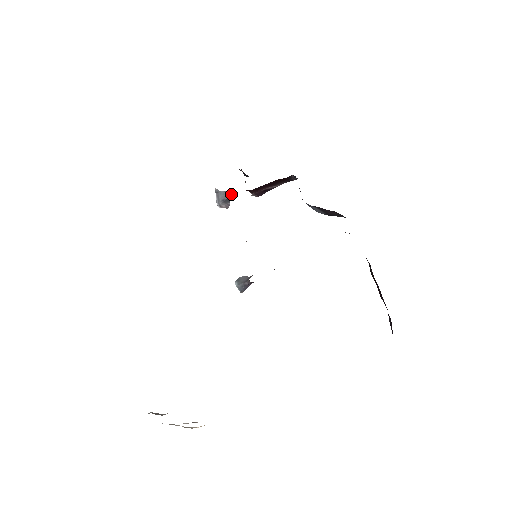
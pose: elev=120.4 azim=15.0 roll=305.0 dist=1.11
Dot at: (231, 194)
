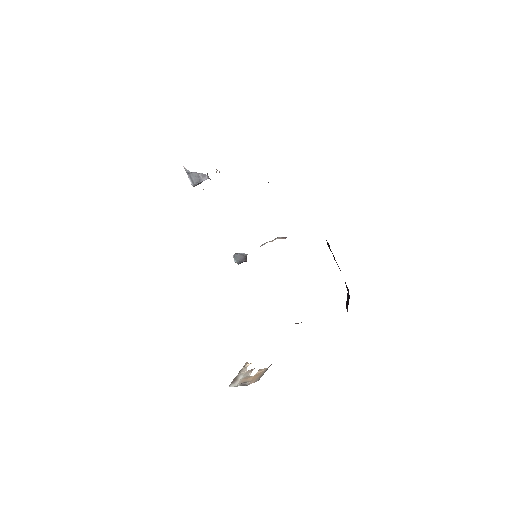
Dot at: (205, 179)
